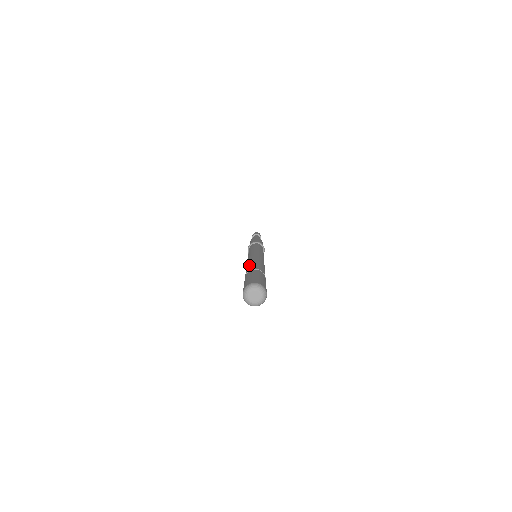
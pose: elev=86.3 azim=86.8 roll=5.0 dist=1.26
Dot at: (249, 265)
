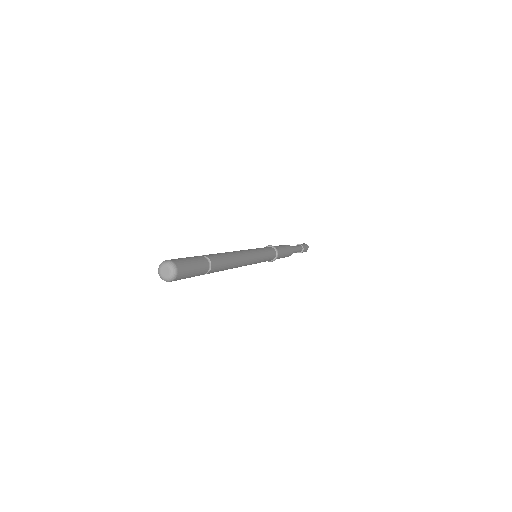
Dot at: occluded
